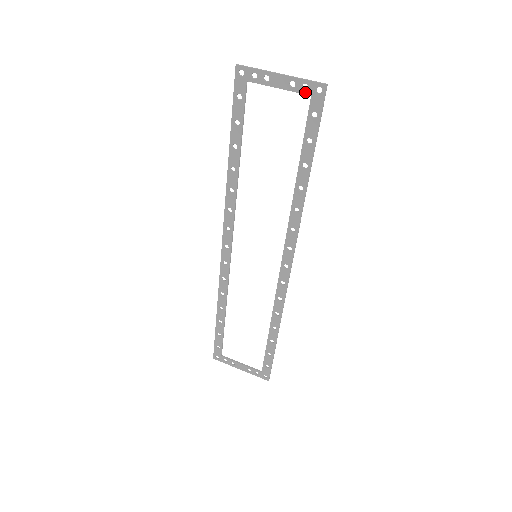
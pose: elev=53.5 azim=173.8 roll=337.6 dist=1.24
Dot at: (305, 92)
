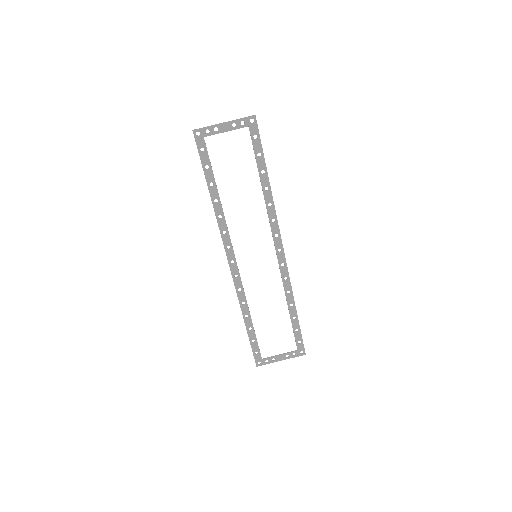
Dot at: (244, 126)
